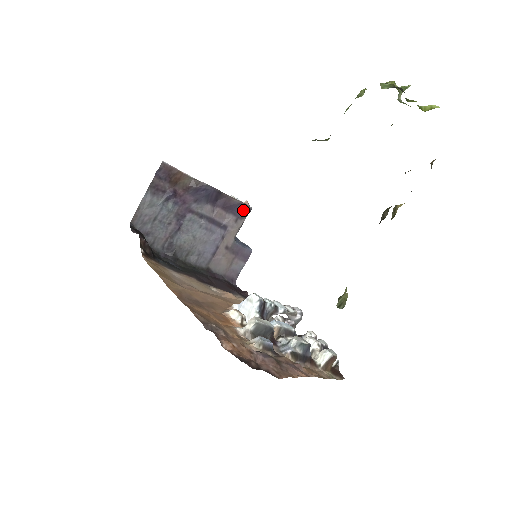
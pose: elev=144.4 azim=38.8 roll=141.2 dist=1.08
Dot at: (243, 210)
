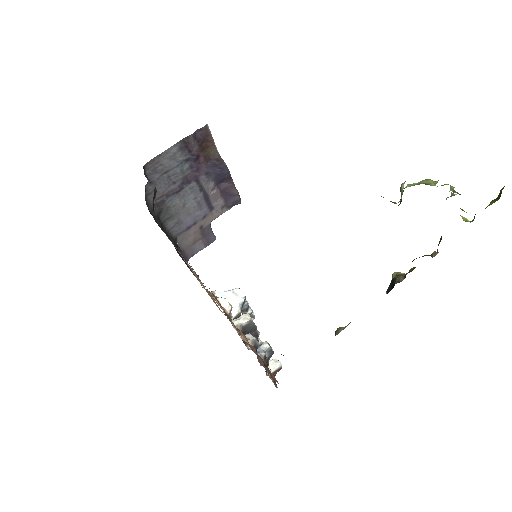
Dot at: (234, 201)
